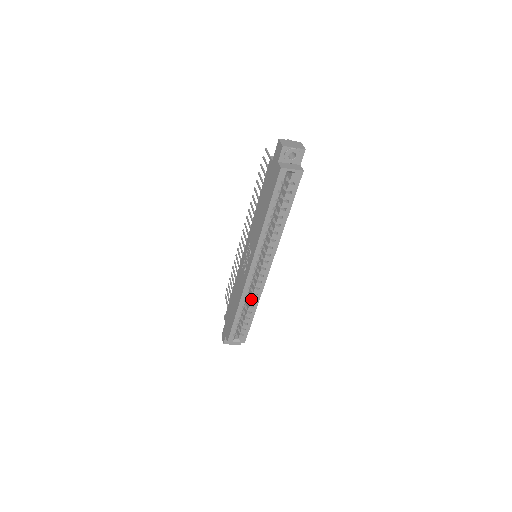
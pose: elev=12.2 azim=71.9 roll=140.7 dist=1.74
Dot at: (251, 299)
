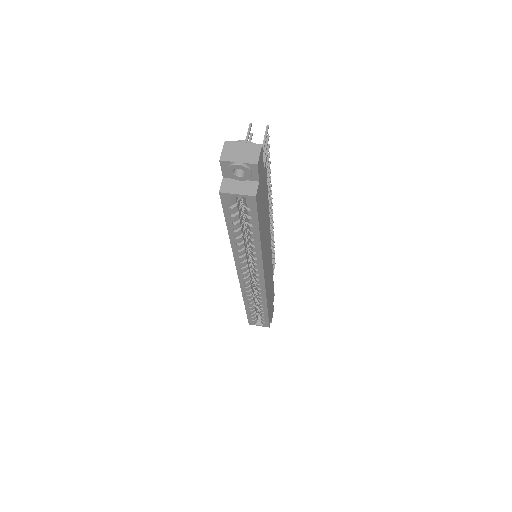
Dot at: occluded
